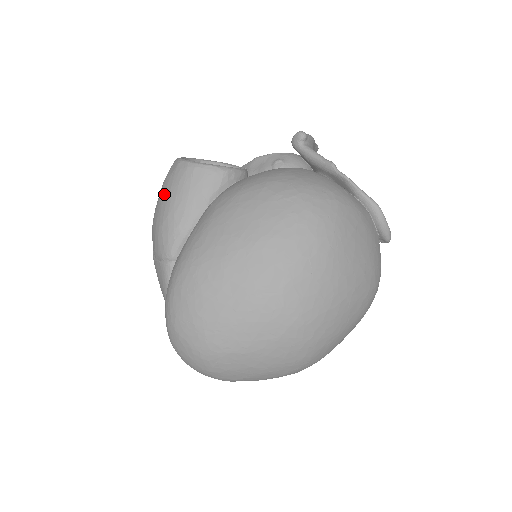
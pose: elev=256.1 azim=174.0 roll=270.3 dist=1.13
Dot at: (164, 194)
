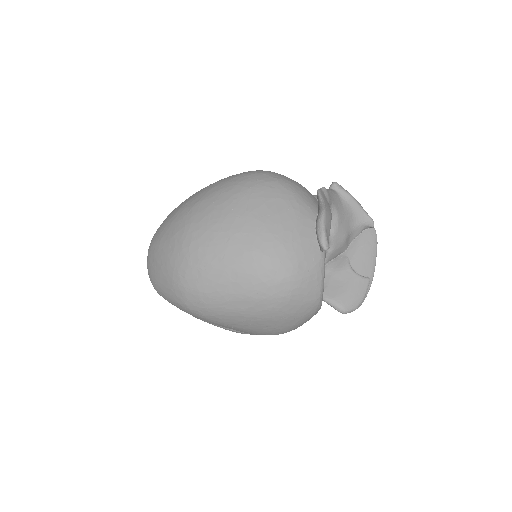
Dot at: occluded
